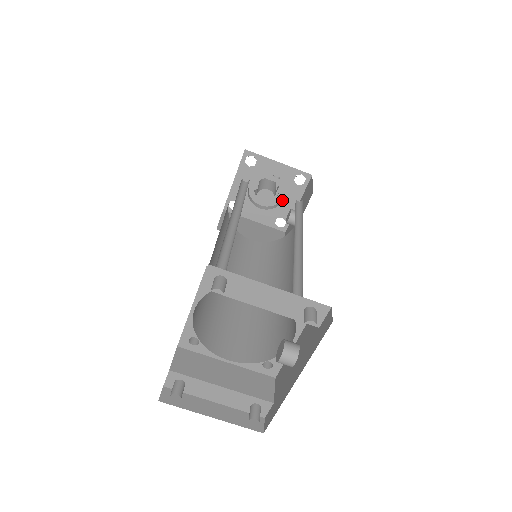
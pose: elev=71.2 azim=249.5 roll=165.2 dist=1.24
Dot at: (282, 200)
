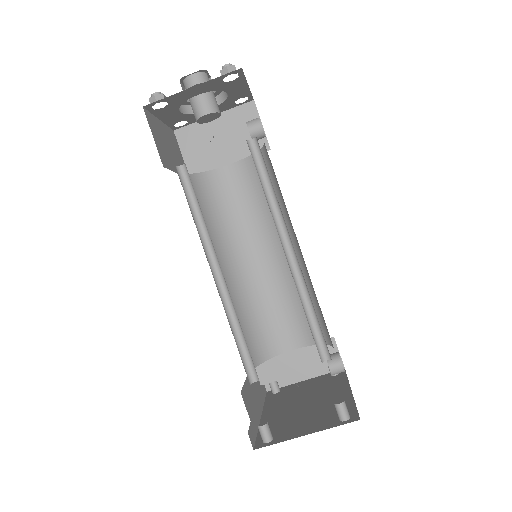
Dot at: (226, 93)
